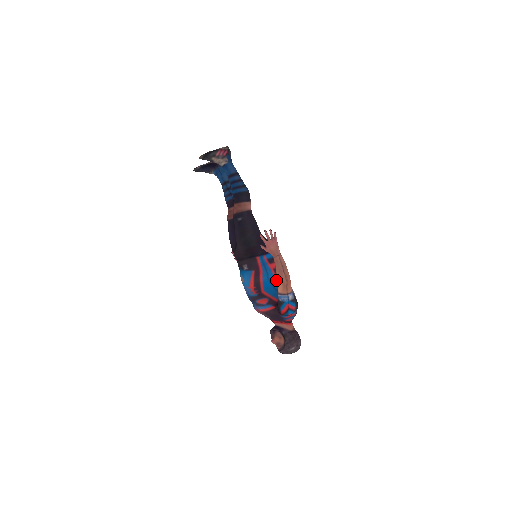
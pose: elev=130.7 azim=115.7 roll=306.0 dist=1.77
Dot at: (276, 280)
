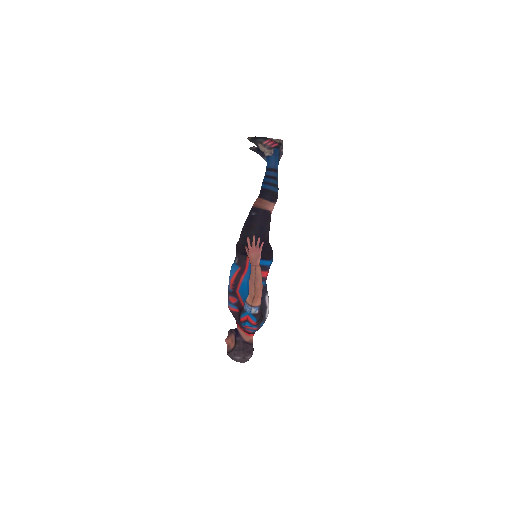
Dot at: occluded
